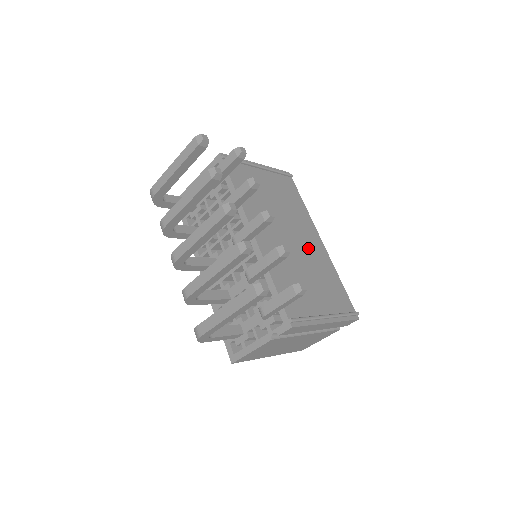
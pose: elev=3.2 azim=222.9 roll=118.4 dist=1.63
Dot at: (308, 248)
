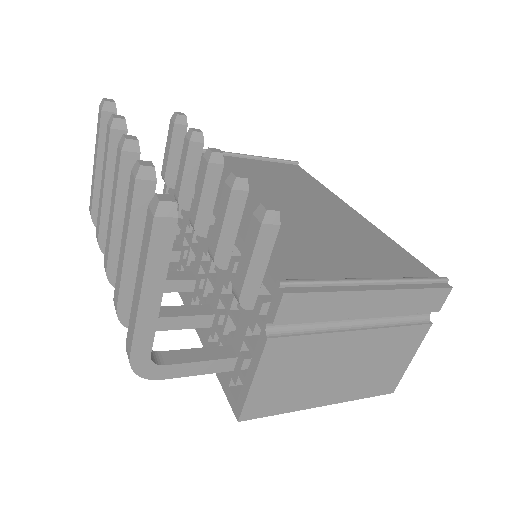
Dot at: (327, 216)
